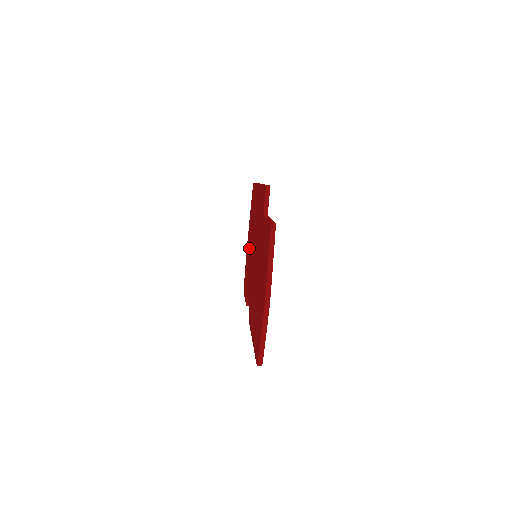
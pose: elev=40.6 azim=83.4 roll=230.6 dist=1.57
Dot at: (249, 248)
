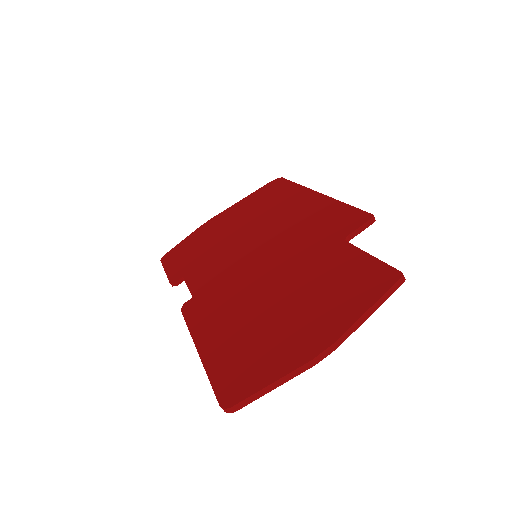
Dot at: (224, 230)
